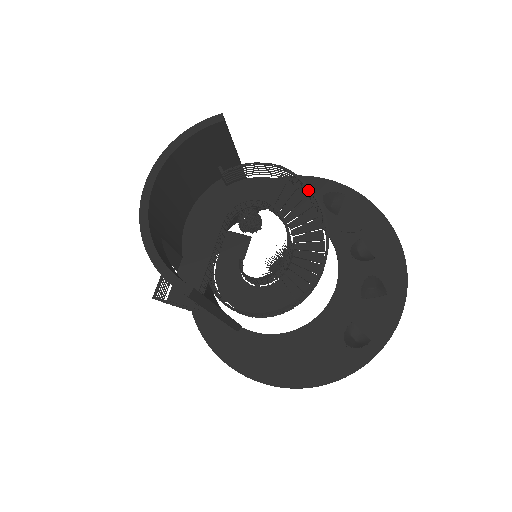
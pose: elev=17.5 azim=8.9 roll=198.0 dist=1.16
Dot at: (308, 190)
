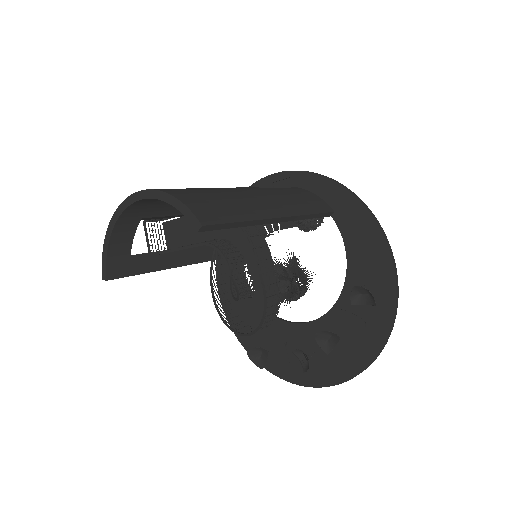
Dot at: occluded
